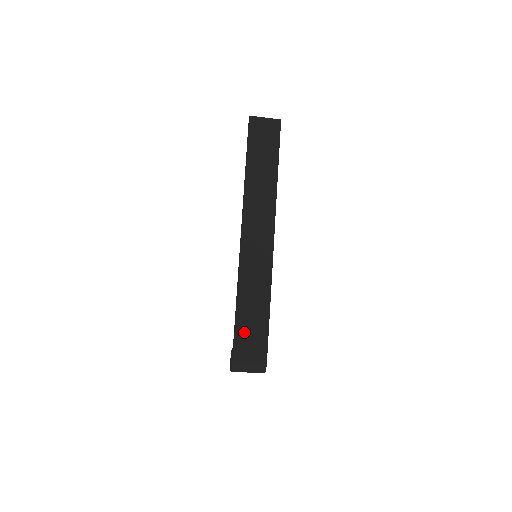
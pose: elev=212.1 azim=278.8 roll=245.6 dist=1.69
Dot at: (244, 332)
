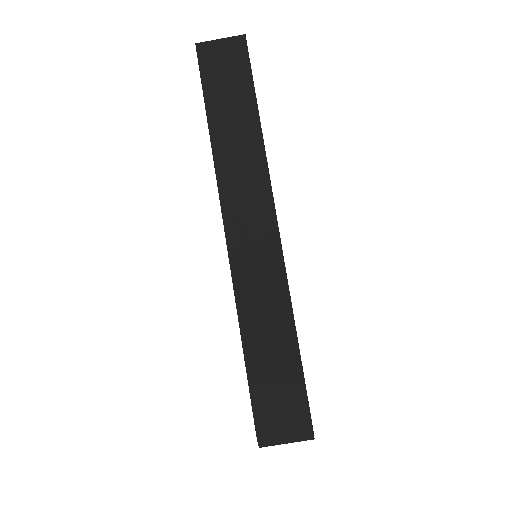
Dot at: (264, 382)
